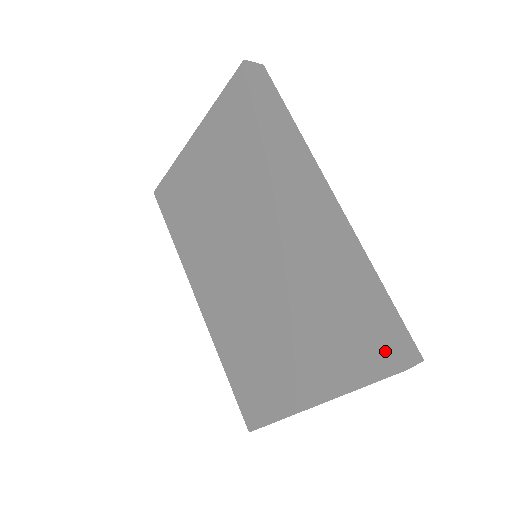
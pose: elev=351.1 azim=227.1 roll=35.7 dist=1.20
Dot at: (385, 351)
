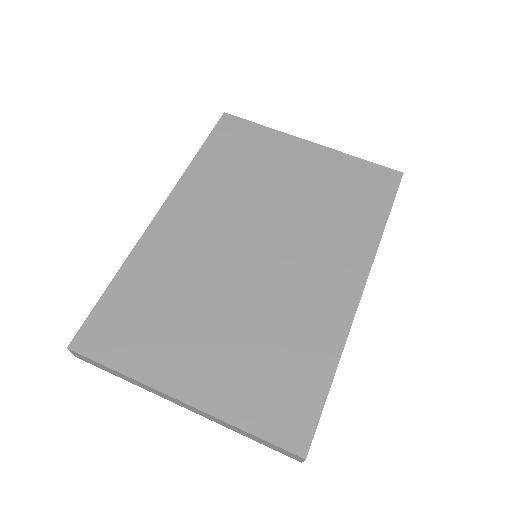
Dot at: (302, 430)
